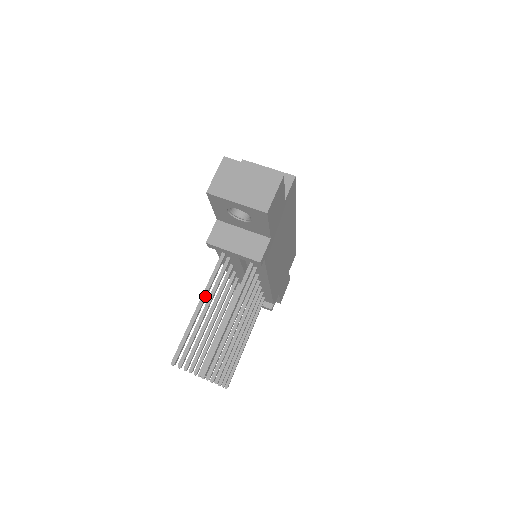
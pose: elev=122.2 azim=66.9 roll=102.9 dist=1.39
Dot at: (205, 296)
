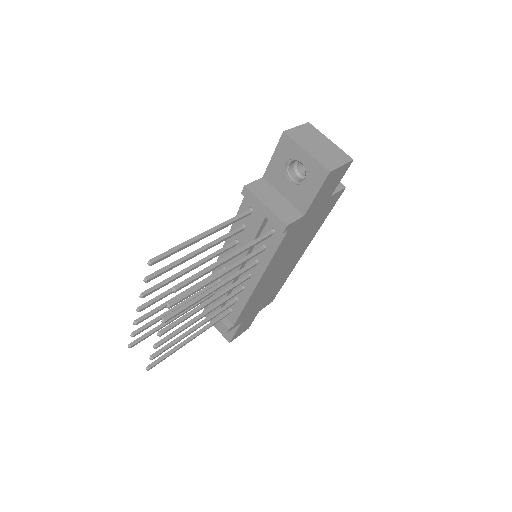
Dot at: (214, 230)
